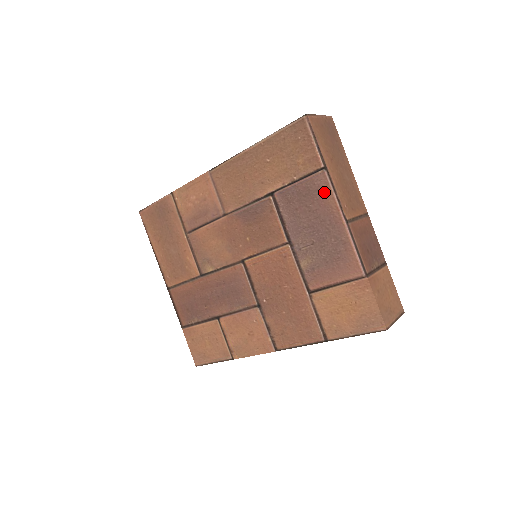
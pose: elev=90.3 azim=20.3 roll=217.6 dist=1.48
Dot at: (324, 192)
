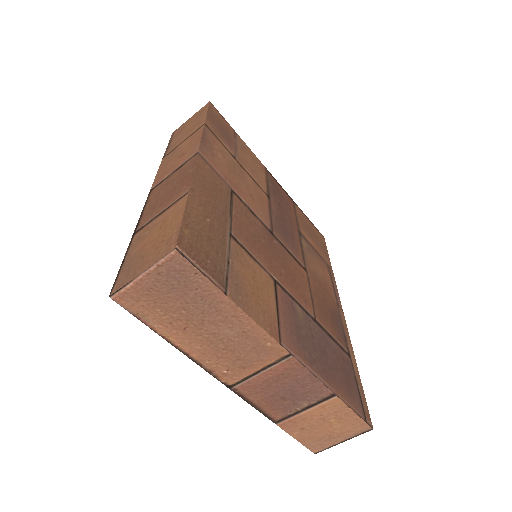
Dot at: occluded
